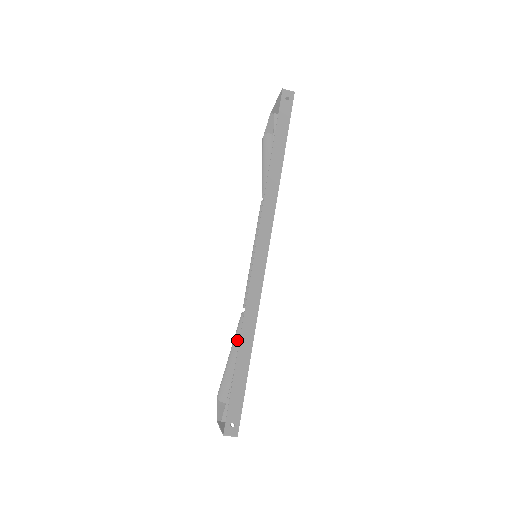
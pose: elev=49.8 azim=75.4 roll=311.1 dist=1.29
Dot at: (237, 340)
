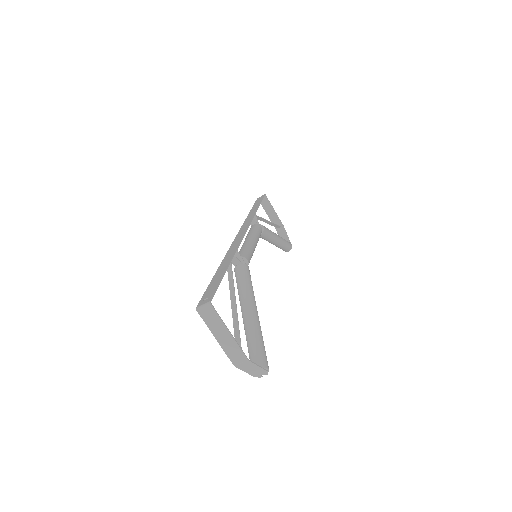
Dot at: (238, 291)
